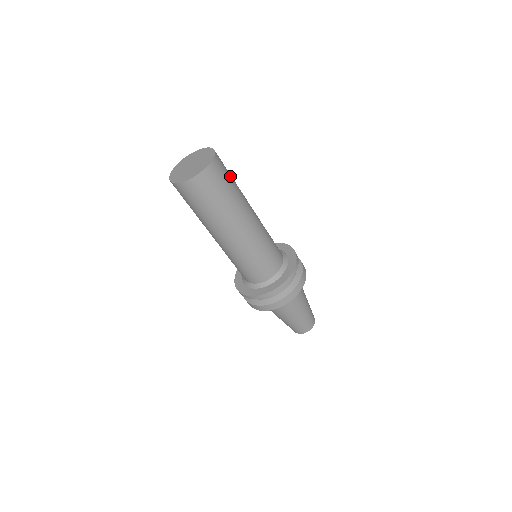
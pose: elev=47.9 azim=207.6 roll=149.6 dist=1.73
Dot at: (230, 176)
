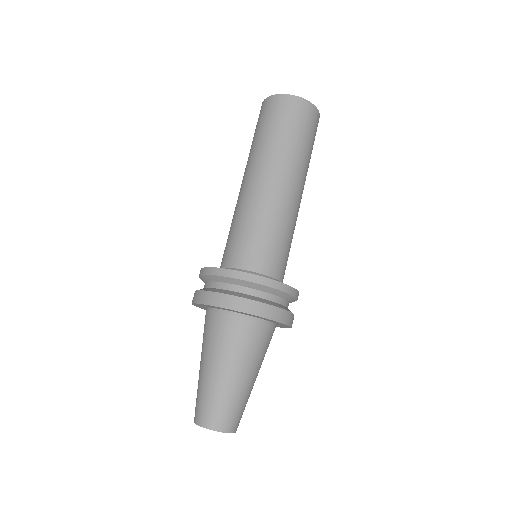
Dot at: occluded
